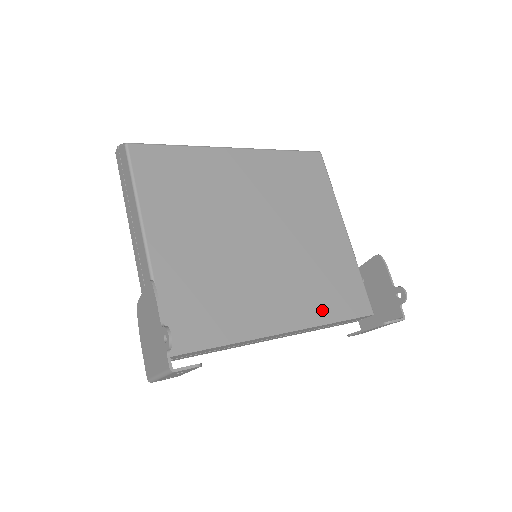
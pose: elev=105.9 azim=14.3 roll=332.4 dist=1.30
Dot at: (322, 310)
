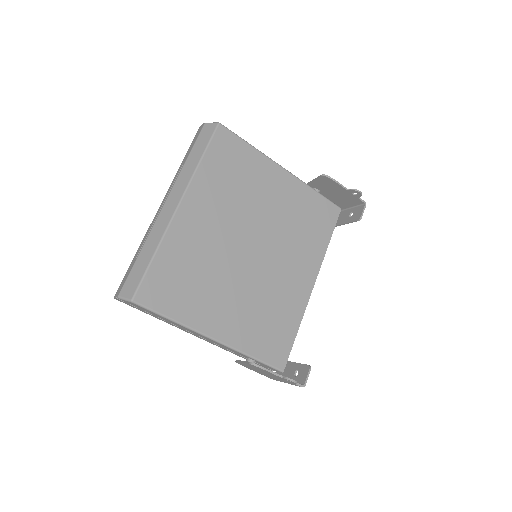
Dot at: (318, 246)
